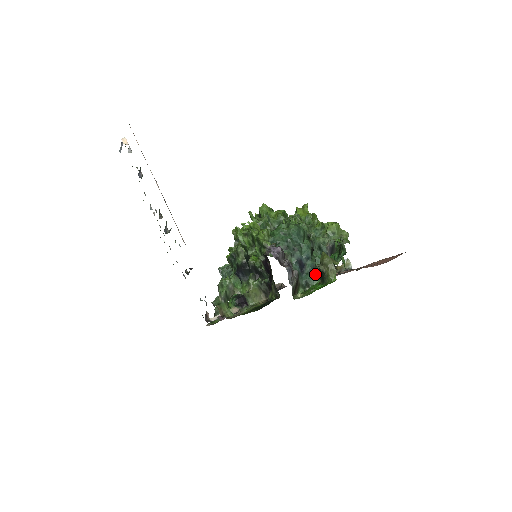
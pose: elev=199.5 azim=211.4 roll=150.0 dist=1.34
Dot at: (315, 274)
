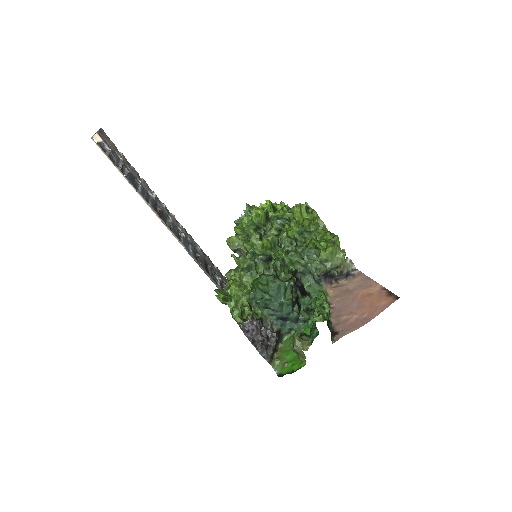
Dot at: (299, 321)
